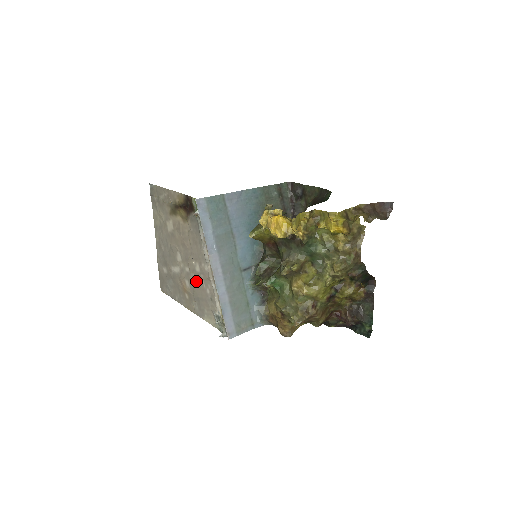
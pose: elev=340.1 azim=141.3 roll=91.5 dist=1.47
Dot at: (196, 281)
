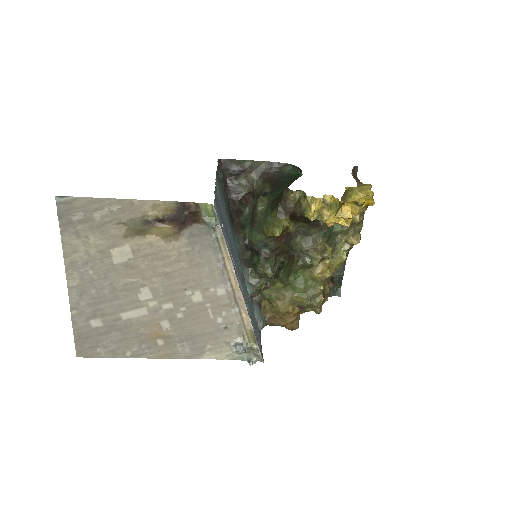
Dot at: (191, 315)
